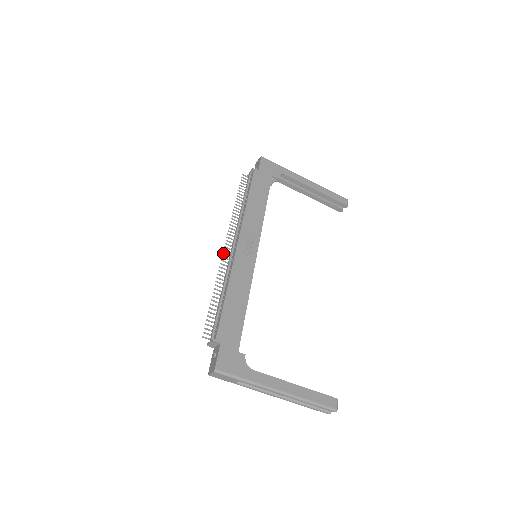
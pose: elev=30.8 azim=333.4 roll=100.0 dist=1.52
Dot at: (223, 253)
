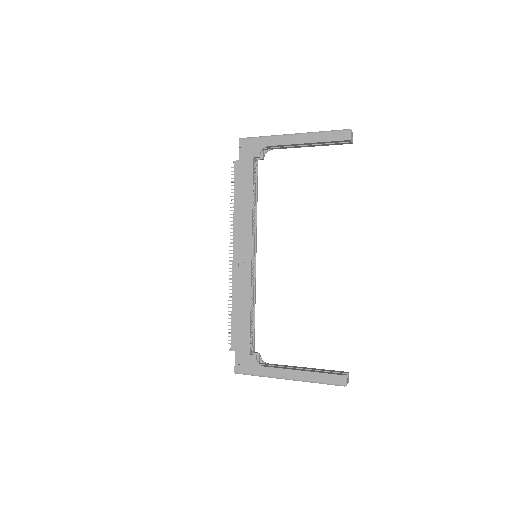
Dot at: (229, 264)
